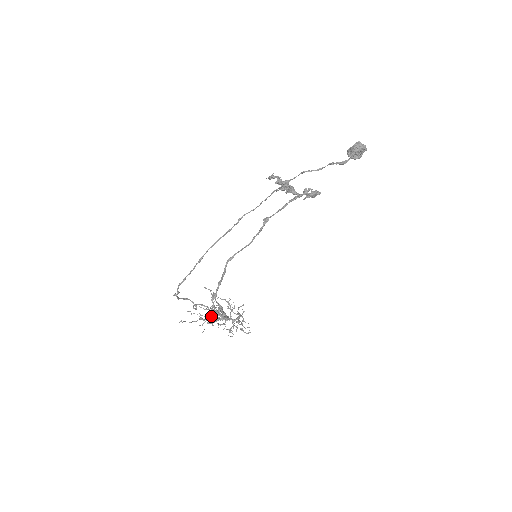
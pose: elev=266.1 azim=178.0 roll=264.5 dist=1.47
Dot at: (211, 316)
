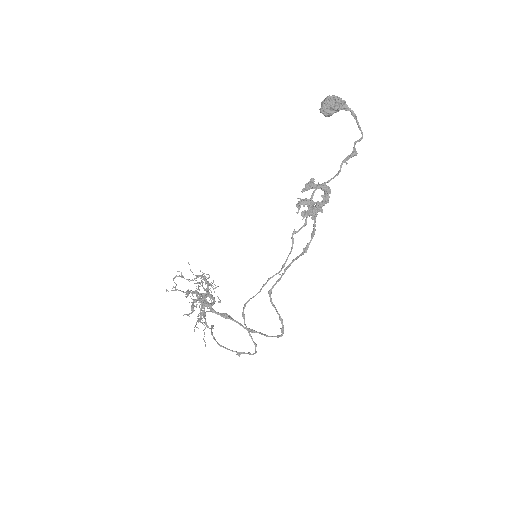
Dot at: occluded
